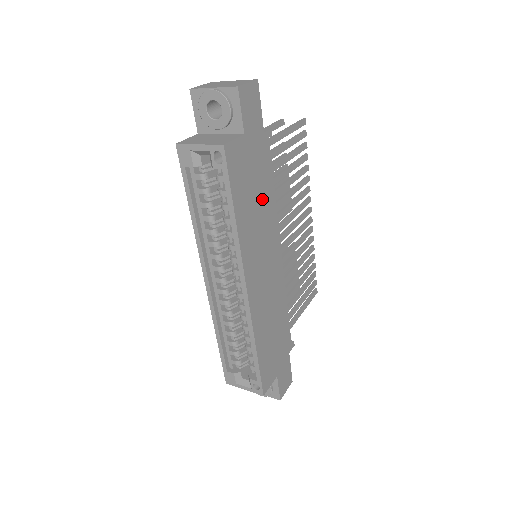
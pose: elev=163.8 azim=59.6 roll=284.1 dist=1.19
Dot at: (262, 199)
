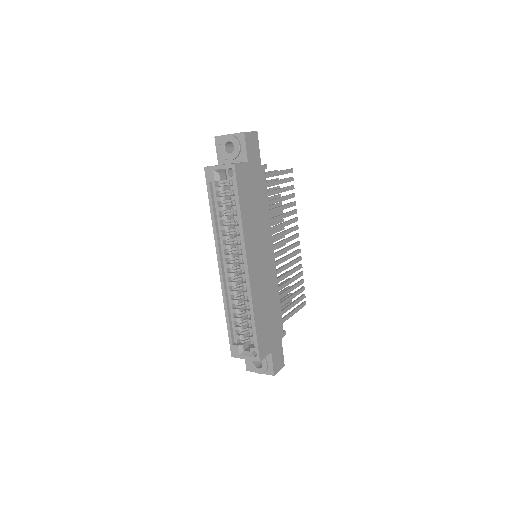
Dot at: (260, 208)
